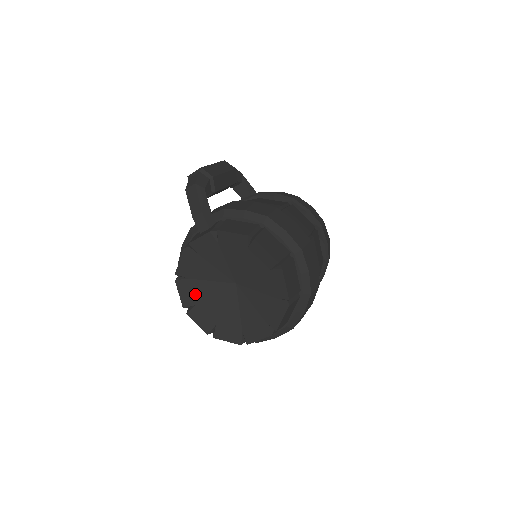
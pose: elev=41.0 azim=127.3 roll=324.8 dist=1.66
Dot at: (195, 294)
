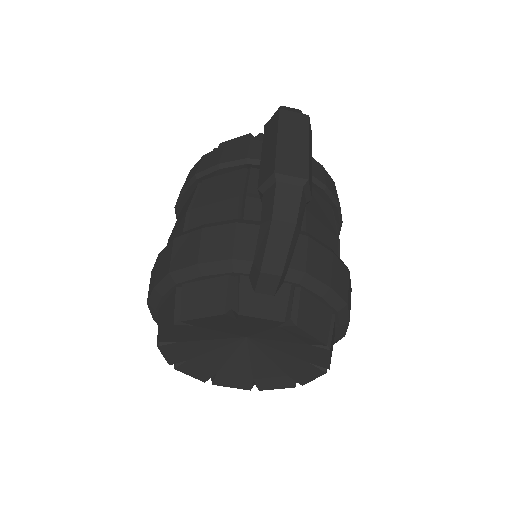
Dot at: (187, 336)
